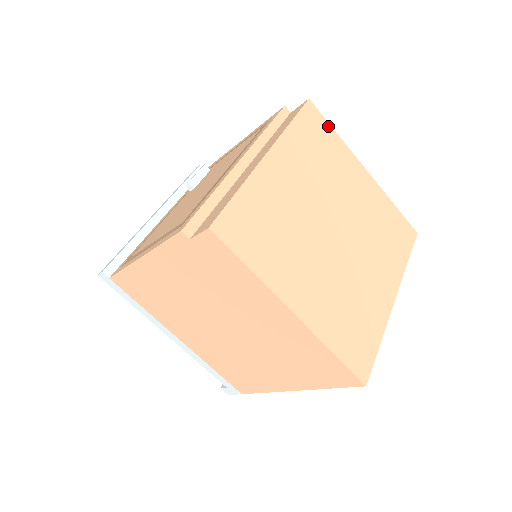
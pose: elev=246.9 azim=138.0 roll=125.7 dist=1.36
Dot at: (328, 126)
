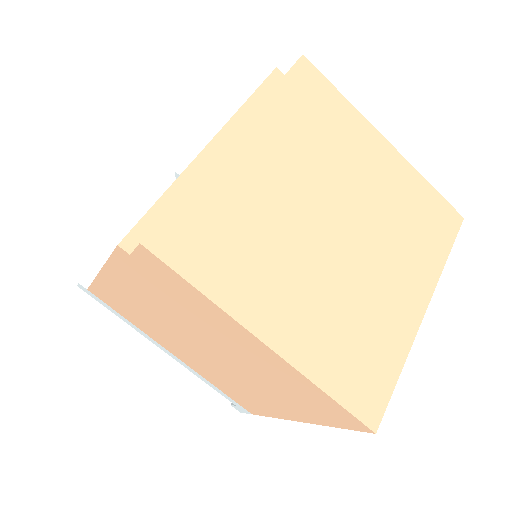
Dot at: (331, 88)
